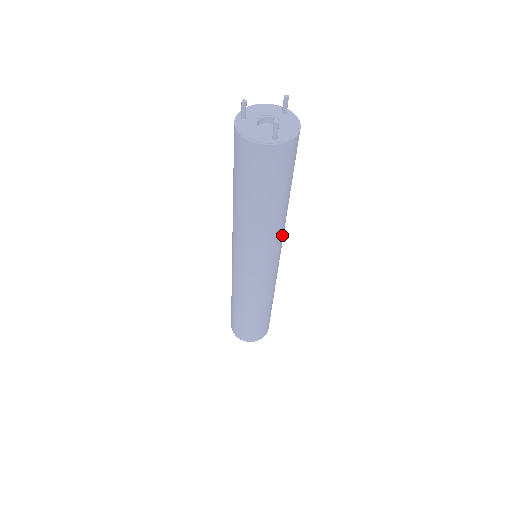
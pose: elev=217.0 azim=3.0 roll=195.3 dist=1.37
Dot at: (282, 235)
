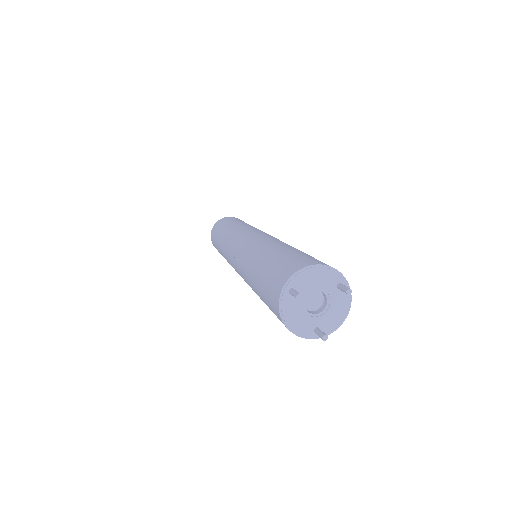
Dot at: occluded
